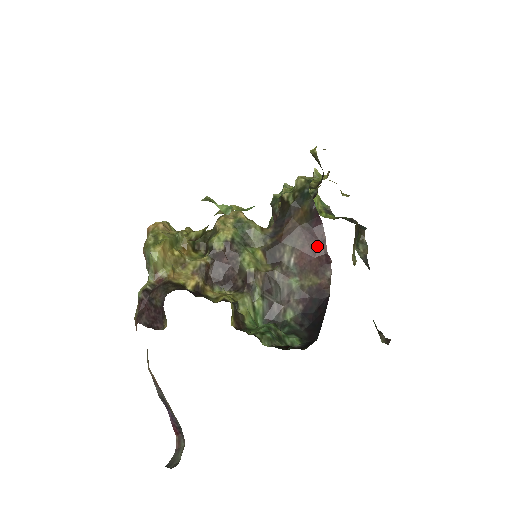
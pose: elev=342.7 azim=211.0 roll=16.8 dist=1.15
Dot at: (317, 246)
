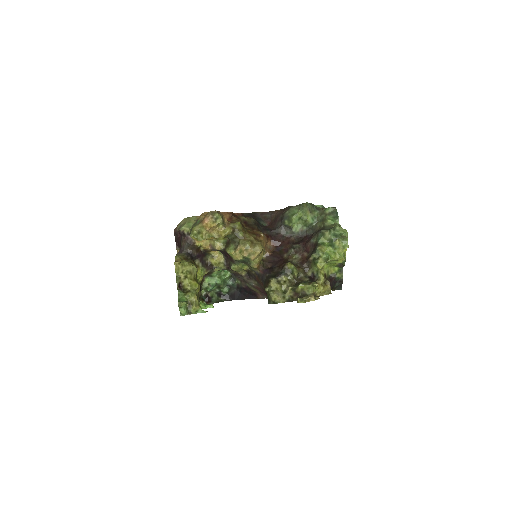
Dot at: occluded
